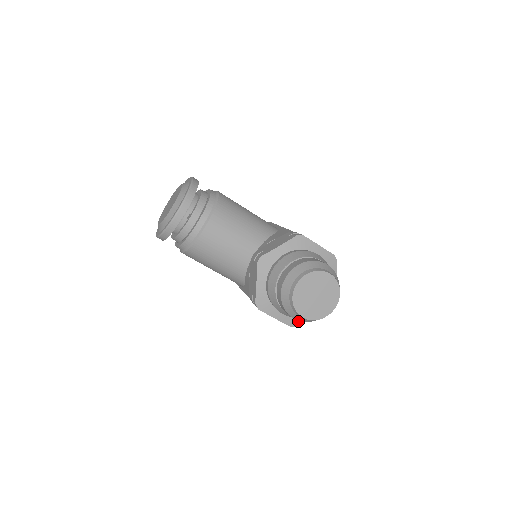
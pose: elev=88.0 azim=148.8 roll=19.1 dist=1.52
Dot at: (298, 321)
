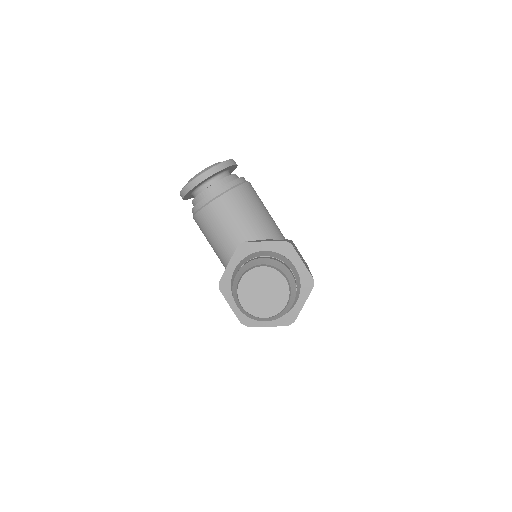
Dot at: (250, 322)
